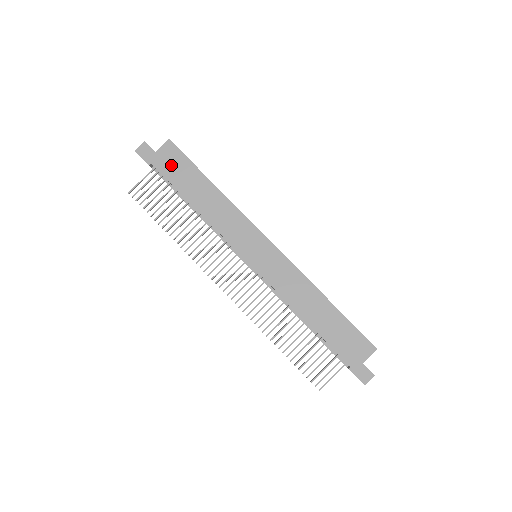
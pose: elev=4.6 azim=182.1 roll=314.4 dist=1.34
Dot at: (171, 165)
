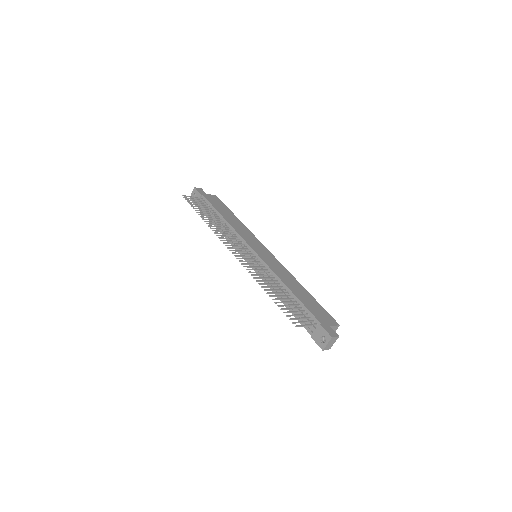
Dot at: (215, 201)
